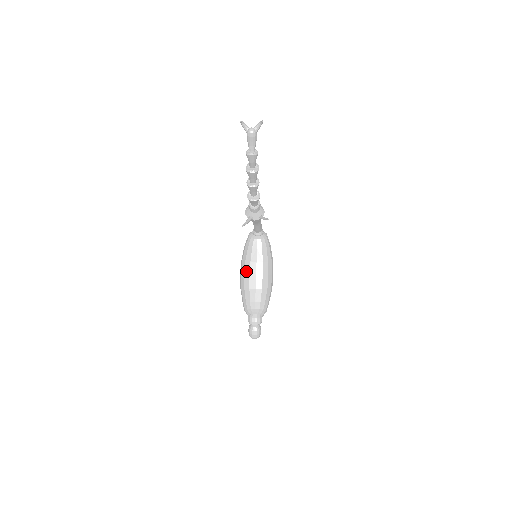
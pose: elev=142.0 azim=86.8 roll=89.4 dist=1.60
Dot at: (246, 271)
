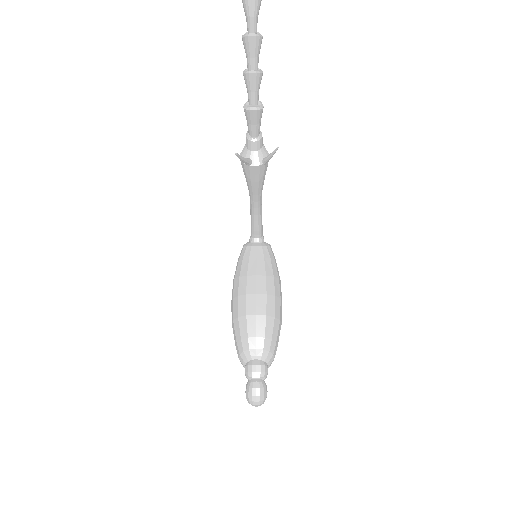
Dot at: (240, 290)
